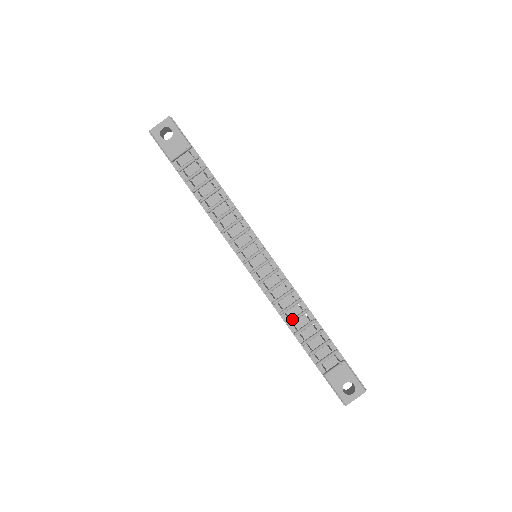
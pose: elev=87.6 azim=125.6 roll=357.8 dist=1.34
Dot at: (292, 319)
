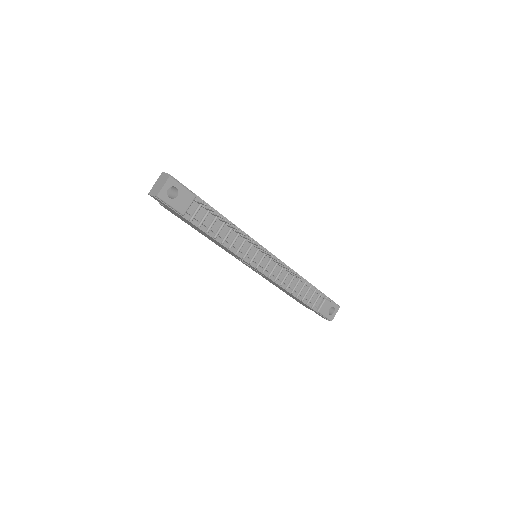
Dot at: (294, 289)
